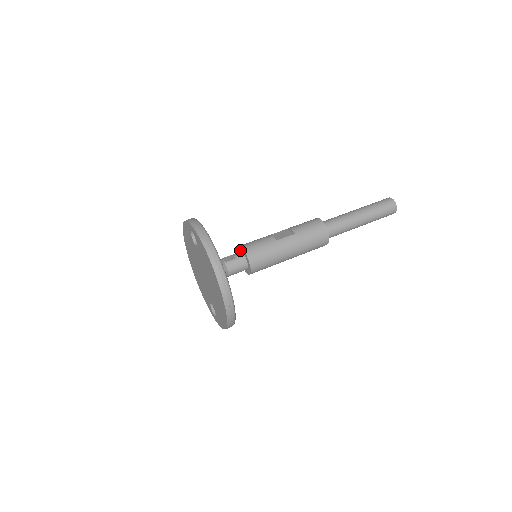
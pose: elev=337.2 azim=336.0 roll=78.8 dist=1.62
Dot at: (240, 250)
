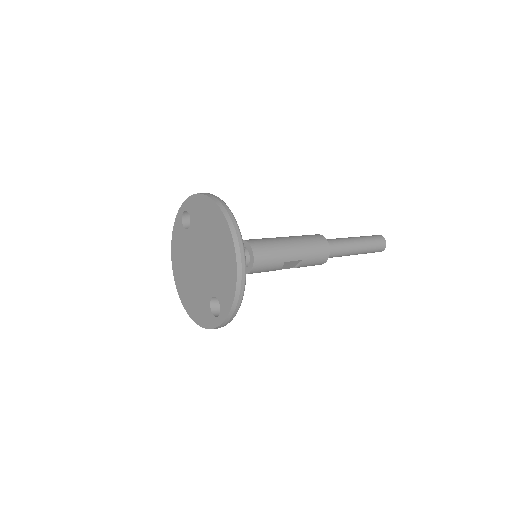
Dot at: occluded
